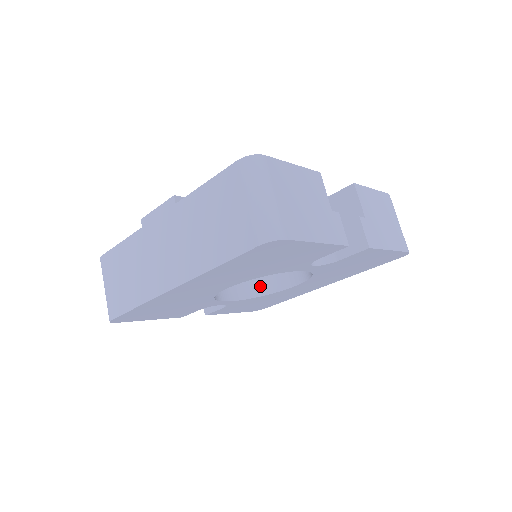
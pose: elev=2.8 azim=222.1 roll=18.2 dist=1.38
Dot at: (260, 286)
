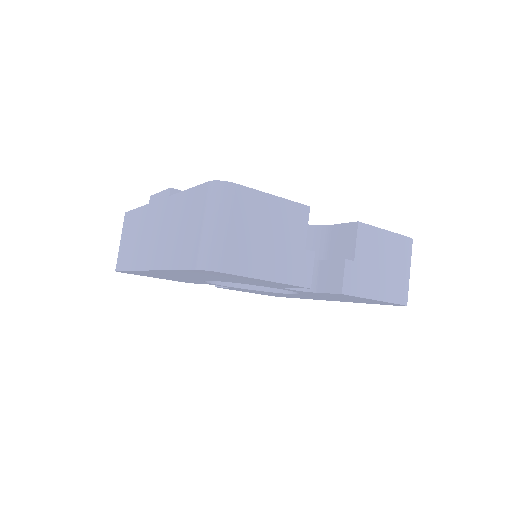
Dot at: occluded
